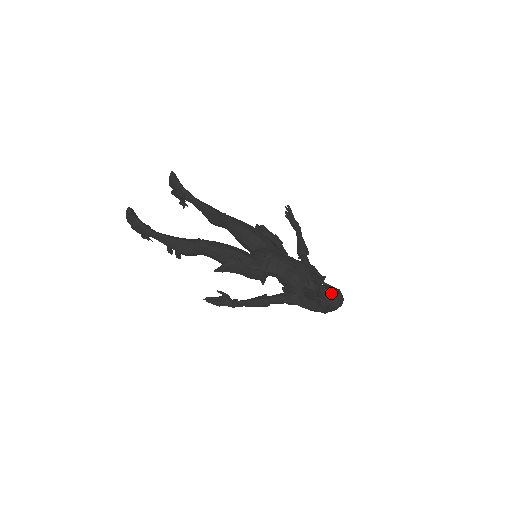
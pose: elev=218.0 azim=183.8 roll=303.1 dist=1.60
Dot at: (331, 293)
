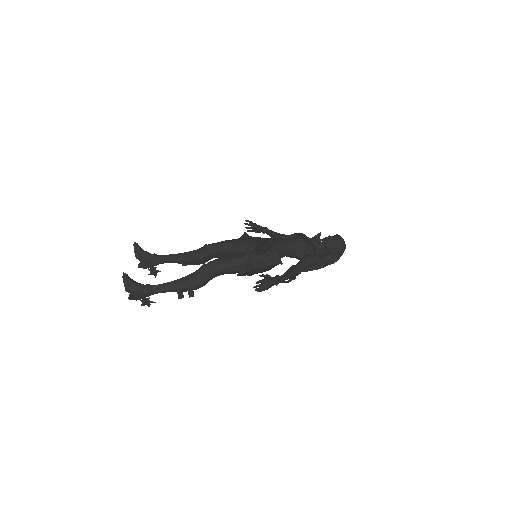
Dot at: (334, 238)
